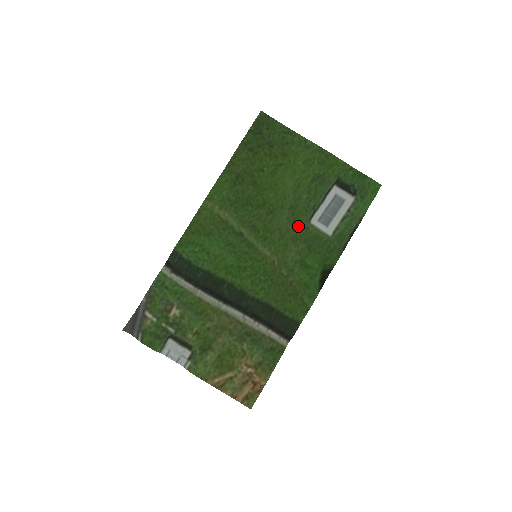
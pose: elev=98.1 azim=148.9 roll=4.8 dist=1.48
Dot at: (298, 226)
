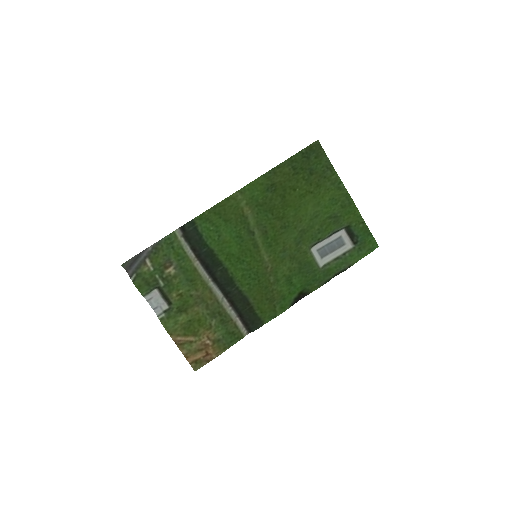
Dot at: (300, 248)
